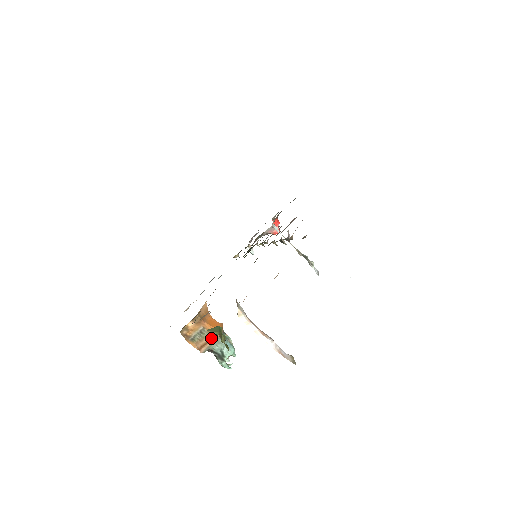
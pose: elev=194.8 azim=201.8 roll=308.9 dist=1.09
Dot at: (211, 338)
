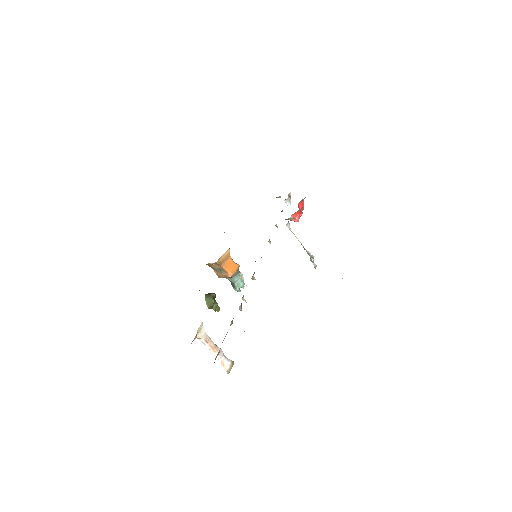
Dot at: (226, 276)
